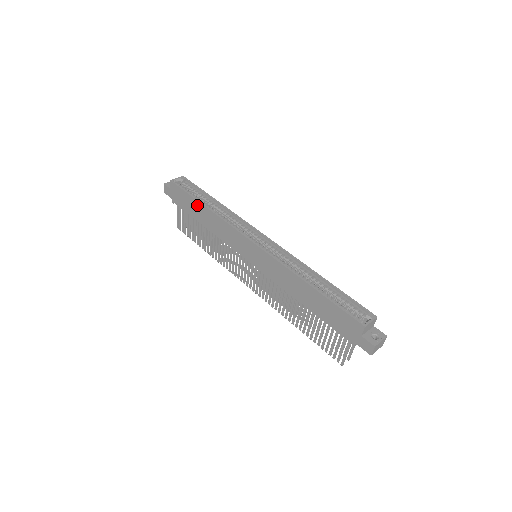
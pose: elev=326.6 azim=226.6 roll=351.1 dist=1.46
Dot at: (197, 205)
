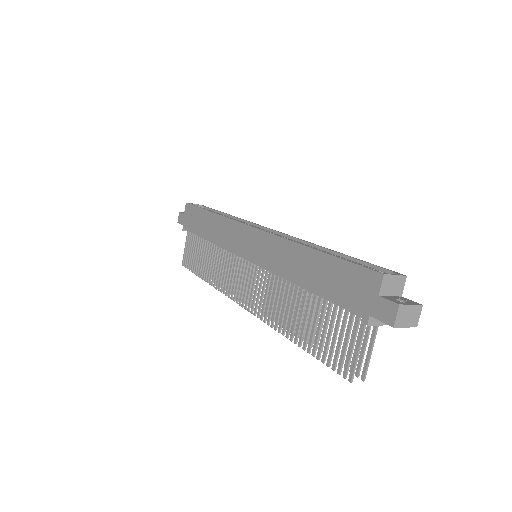
Dot at: (204, 216)
